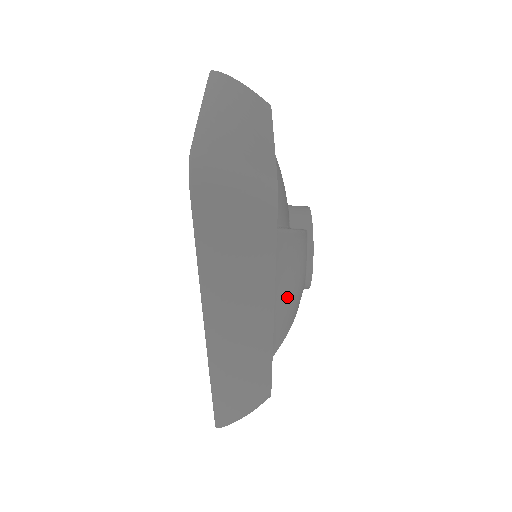
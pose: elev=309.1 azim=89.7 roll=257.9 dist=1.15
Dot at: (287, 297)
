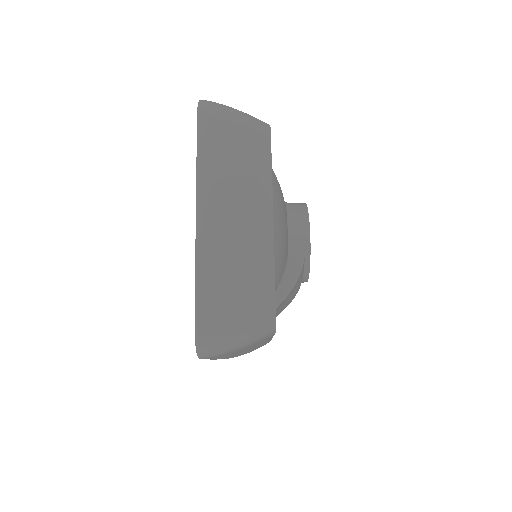
Dot at: occluded
